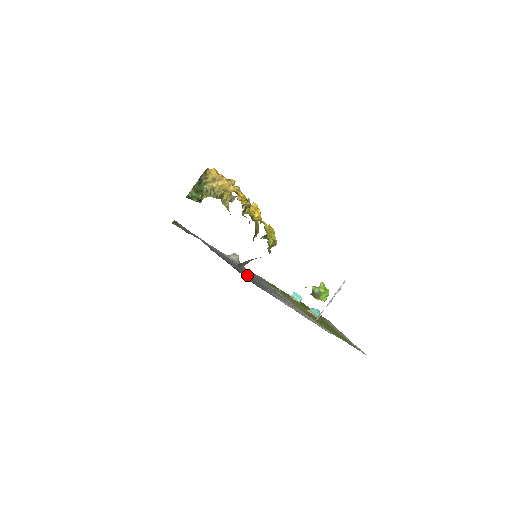
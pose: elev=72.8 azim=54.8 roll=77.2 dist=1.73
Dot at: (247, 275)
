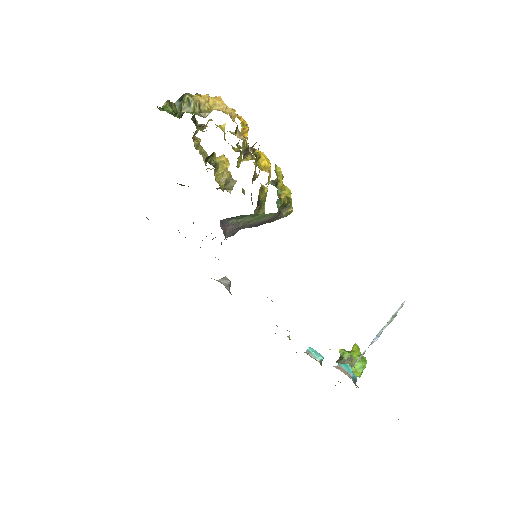
Dot at: occluded
